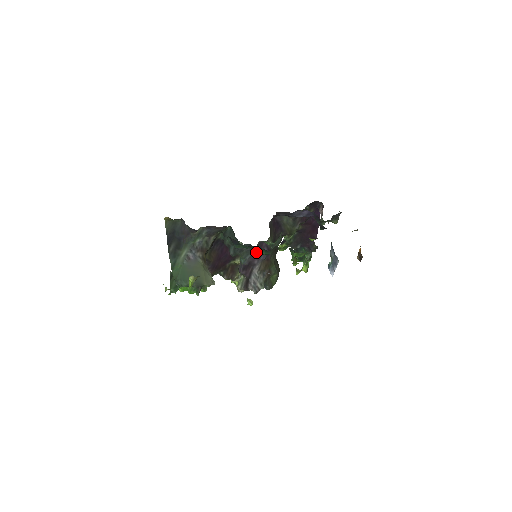
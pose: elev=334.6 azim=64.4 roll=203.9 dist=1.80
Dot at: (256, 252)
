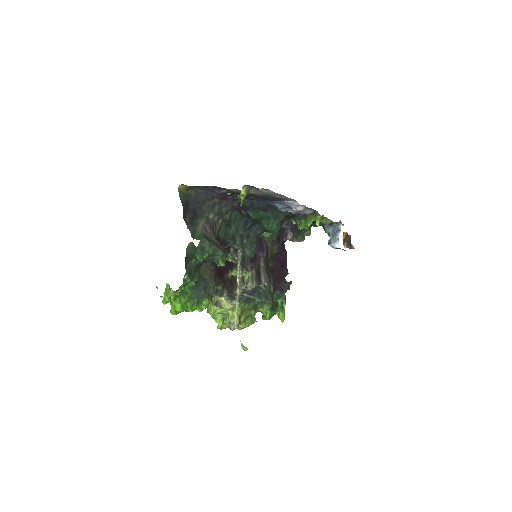
Dot at: (258, 245)
